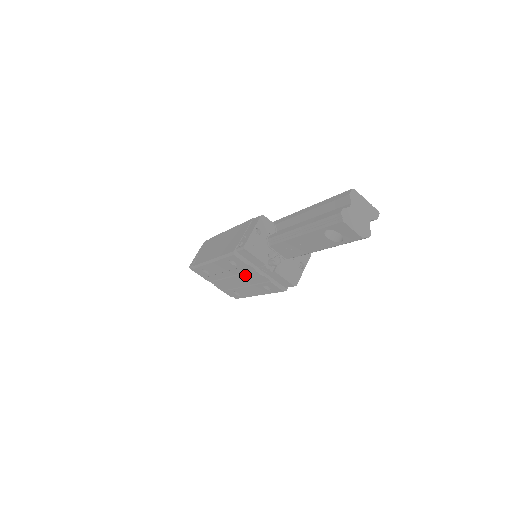
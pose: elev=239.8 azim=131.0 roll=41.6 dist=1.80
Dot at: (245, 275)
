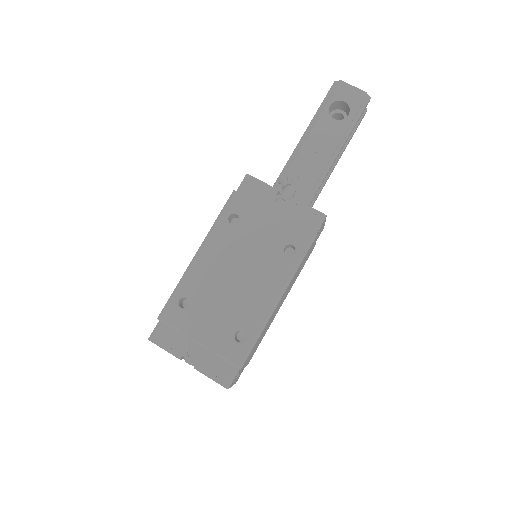
Dot at: (253, 241)
